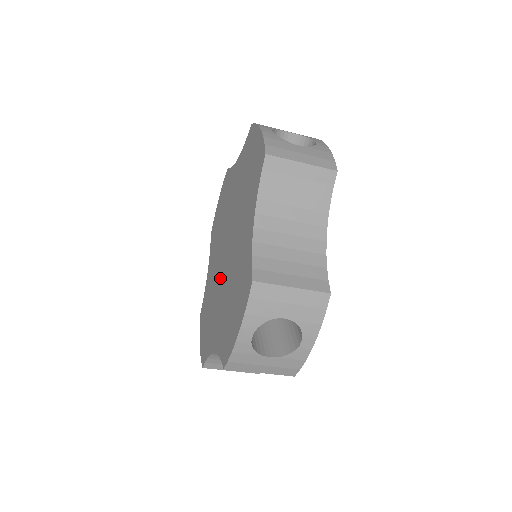
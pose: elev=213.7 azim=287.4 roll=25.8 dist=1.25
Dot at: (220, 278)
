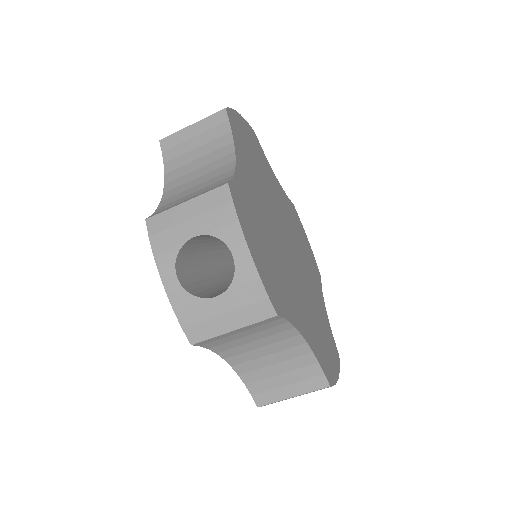
Dot at: occluded
